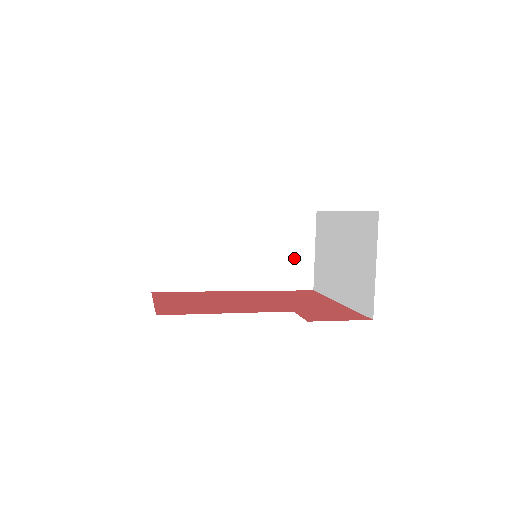
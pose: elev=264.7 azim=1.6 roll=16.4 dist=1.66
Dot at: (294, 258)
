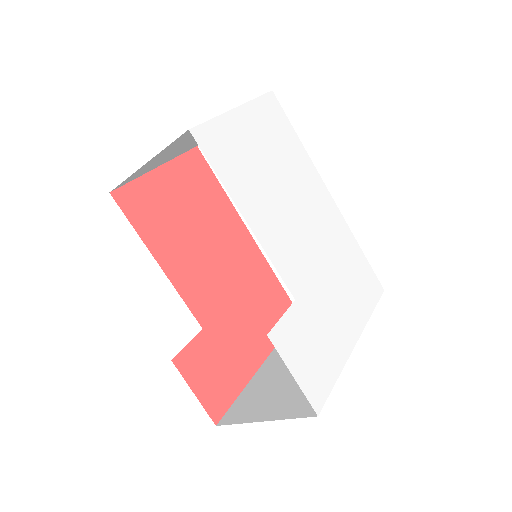
Dot at: occluded
